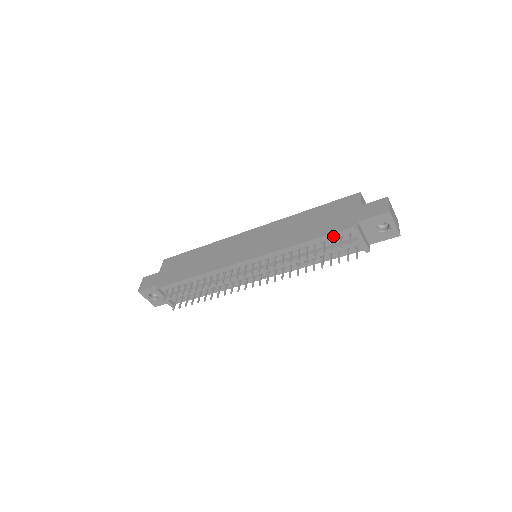
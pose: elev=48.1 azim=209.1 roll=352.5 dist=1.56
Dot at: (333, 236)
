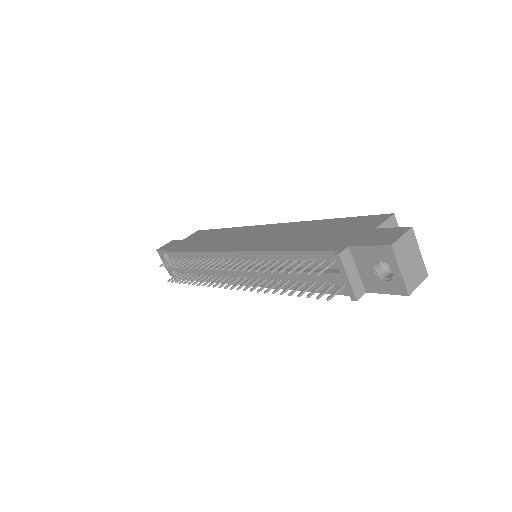
Dot at: (314, 255)
